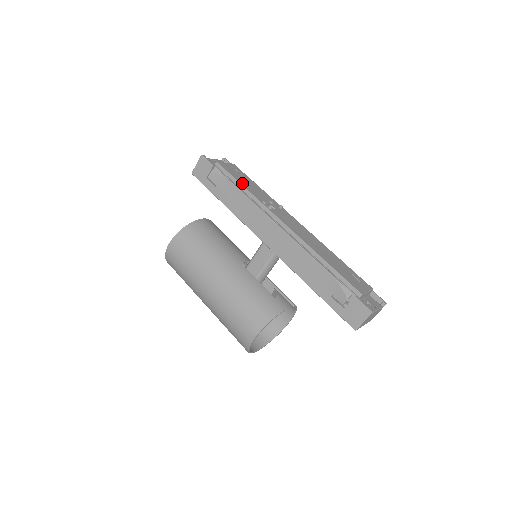
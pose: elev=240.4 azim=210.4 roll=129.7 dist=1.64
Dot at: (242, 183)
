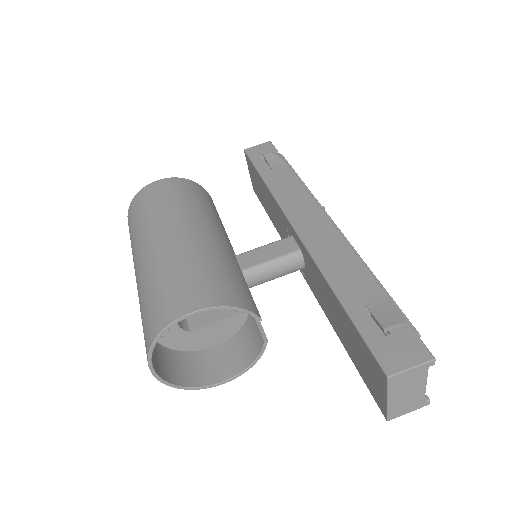
Dot at: occluded
